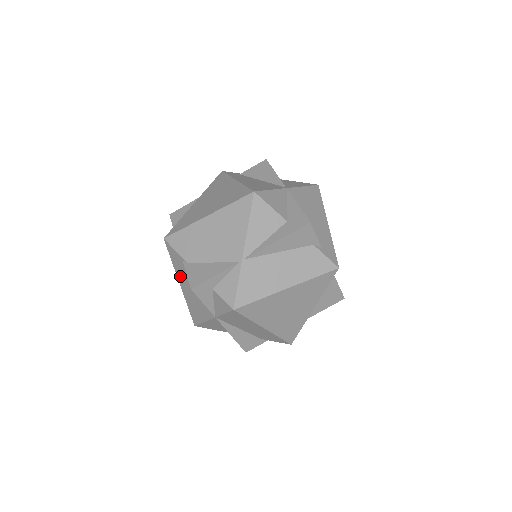
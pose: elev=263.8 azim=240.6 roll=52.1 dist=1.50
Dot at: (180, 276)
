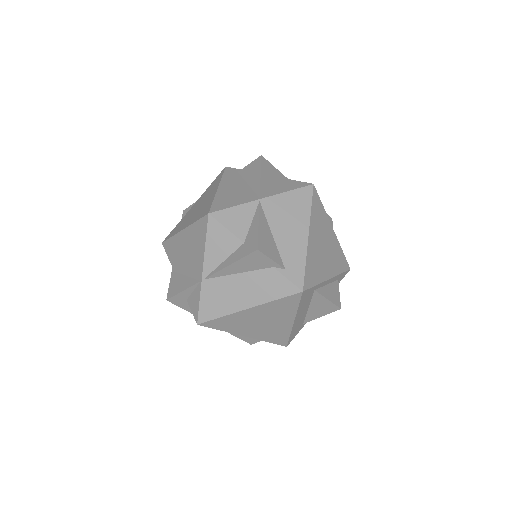
Dot at: occluded
